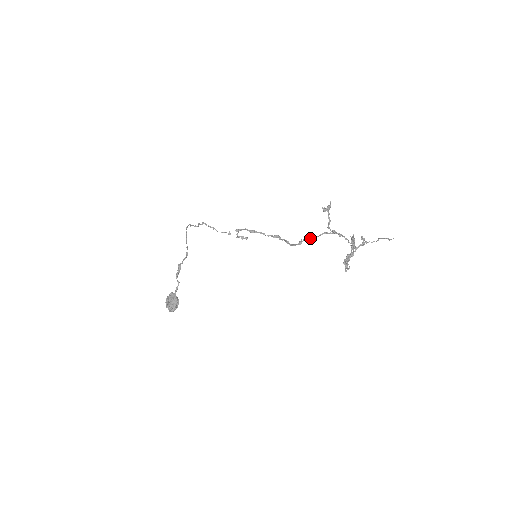
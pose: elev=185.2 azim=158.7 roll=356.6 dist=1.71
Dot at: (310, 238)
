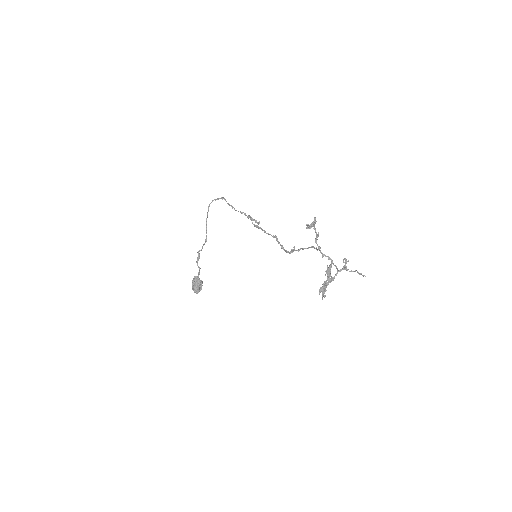
Dot at: (299, 250)
